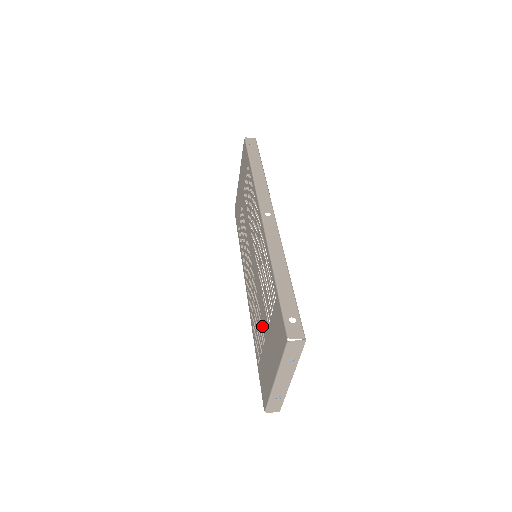
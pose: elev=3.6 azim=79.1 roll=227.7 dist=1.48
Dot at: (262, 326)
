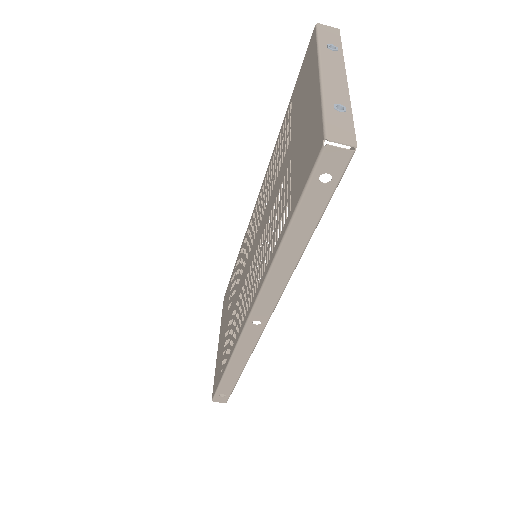
Dot at: (283, 179)
